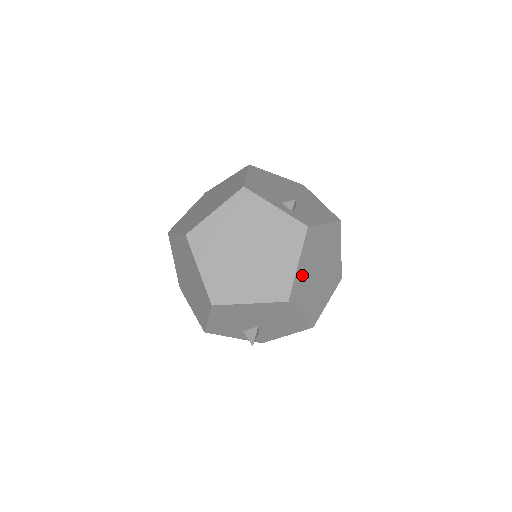
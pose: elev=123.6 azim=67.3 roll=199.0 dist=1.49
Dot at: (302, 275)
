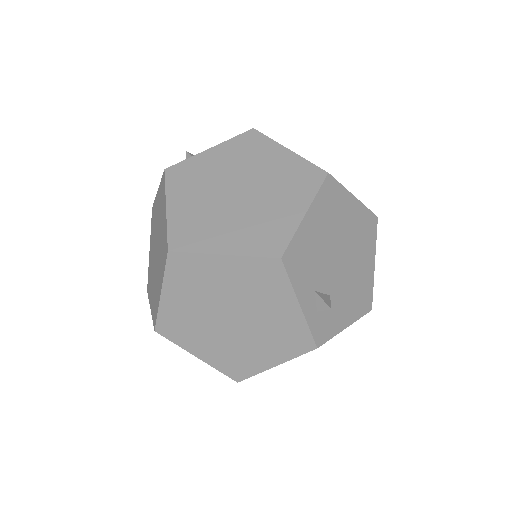
Dot at: occluded
